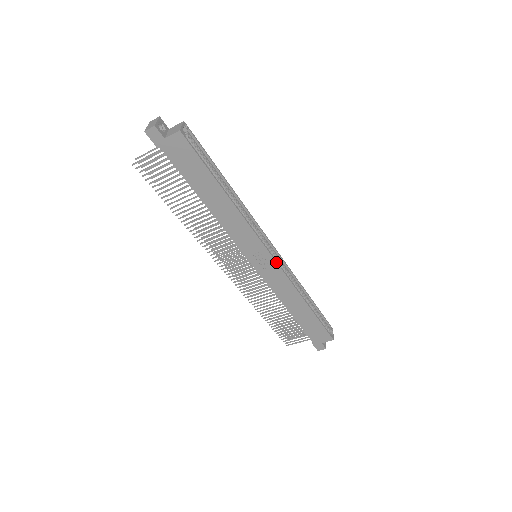
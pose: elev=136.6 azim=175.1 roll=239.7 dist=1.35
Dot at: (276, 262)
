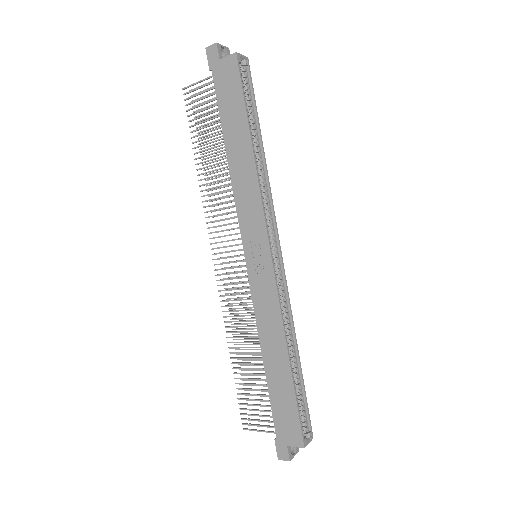
Dot at: (273, 267)
